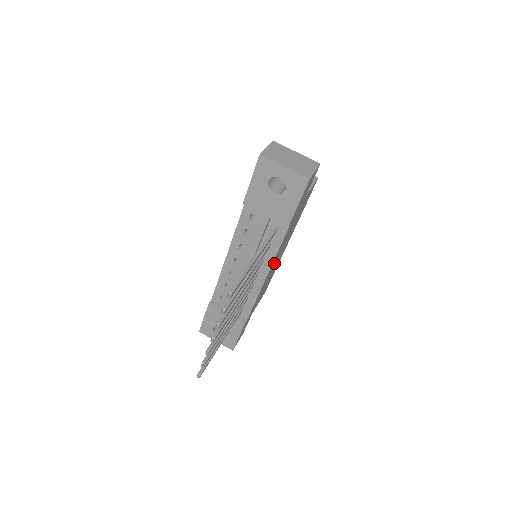
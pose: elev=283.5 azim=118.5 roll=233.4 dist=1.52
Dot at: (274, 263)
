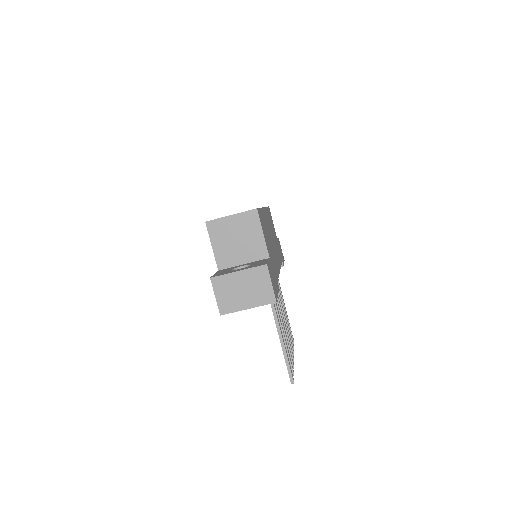
Dot at: occluded
